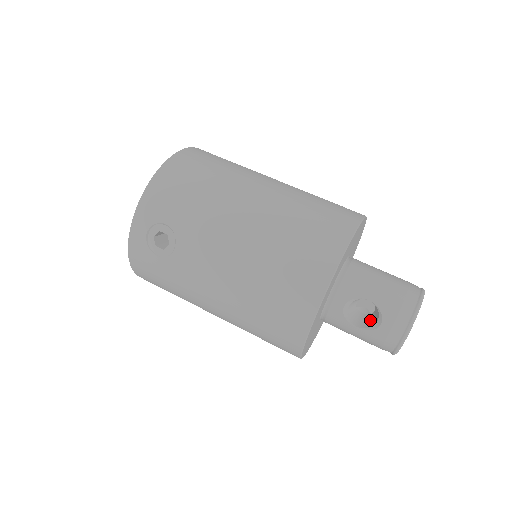
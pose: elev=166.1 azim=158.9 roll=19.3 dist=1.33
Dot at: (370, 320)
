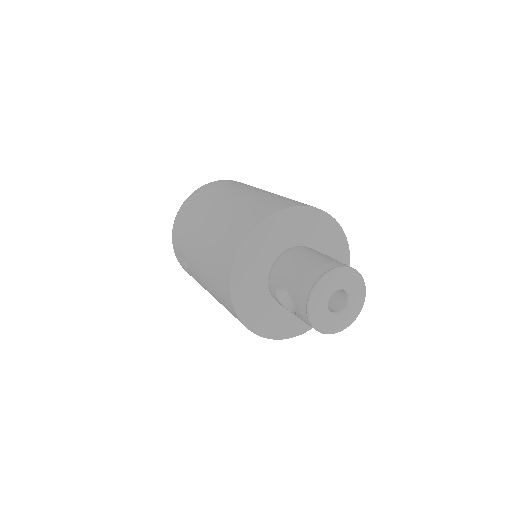
Dot at: occluded
